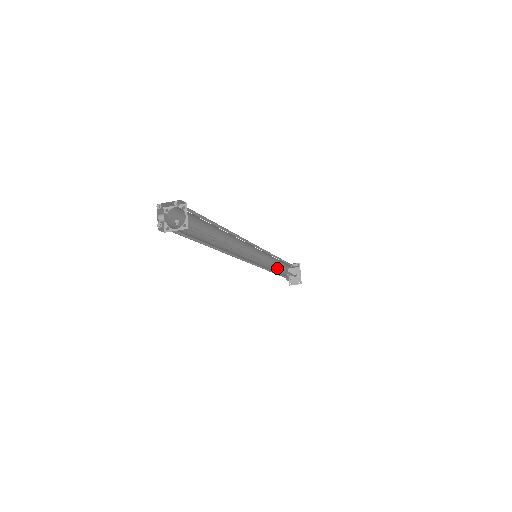
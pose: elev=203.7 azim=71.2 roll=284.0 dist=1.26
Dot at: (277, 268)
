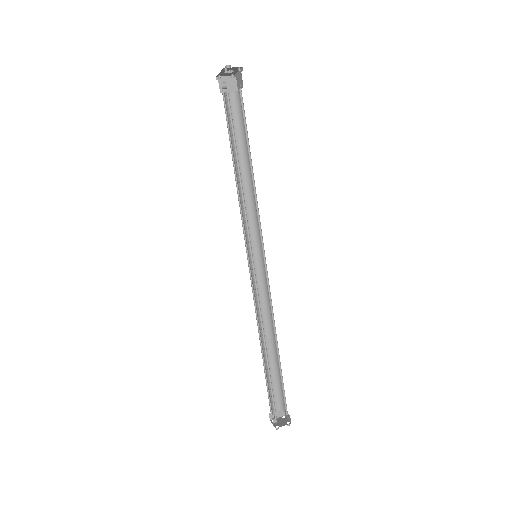
Dot at: (250, 192)
